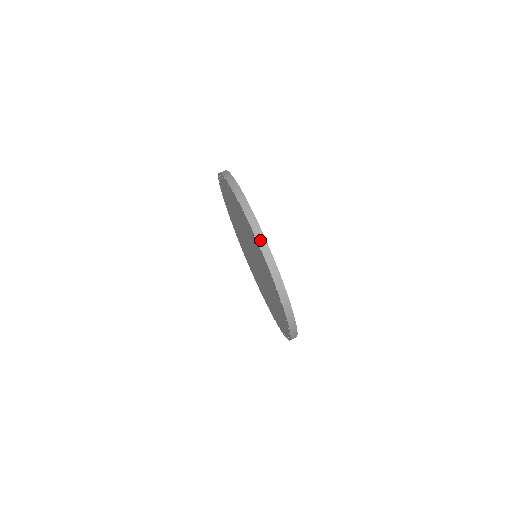
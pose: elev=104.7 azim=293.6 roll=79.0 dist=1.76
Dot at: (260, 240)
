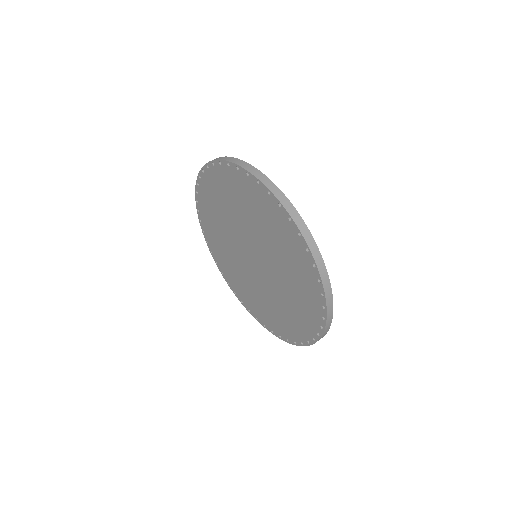
Dot at: occluded
